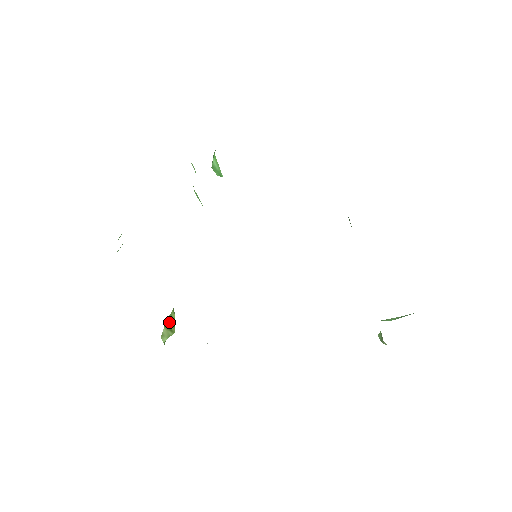
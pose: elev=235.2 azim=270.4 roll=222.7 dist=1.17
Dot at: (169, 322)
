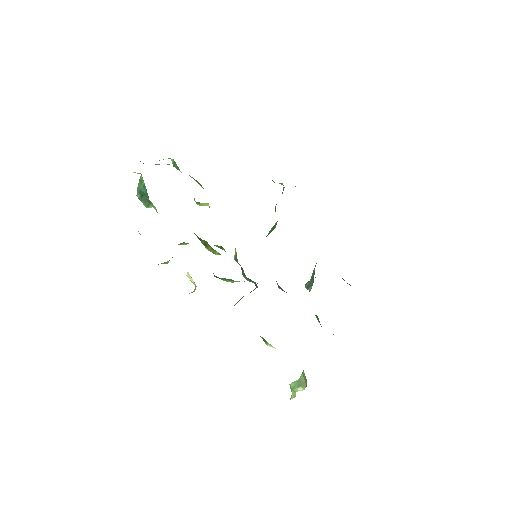
Dot at: occluded
